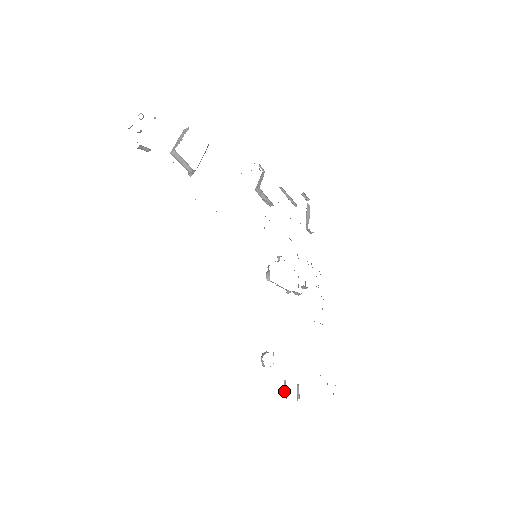
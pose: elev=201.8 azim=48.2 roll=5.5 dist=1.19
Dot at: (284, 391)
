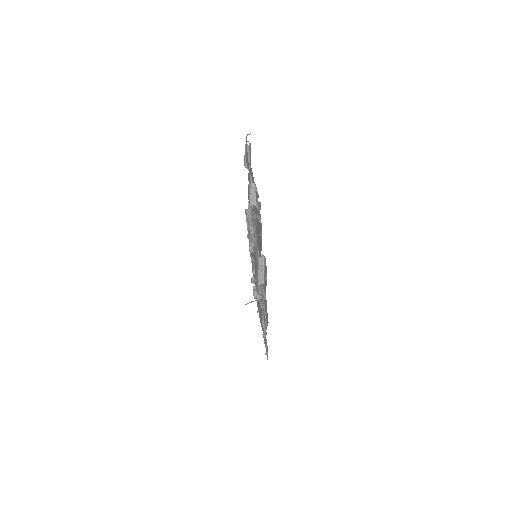
Dot at: occluded
